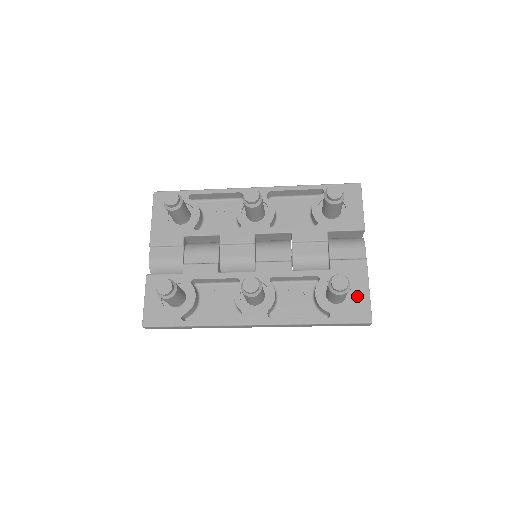
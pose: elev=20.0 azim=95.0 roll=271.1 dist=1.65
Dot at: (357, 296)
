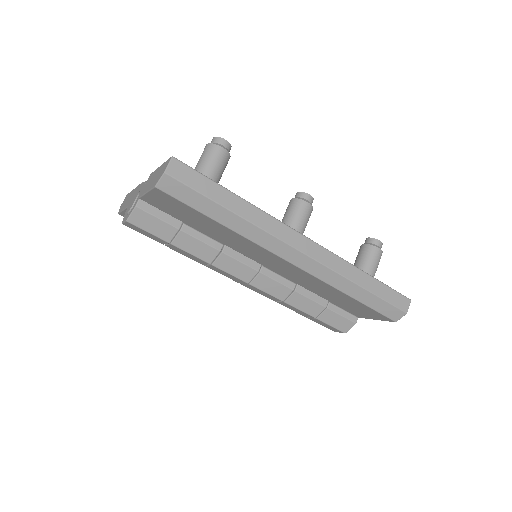
Dot at: occluded
